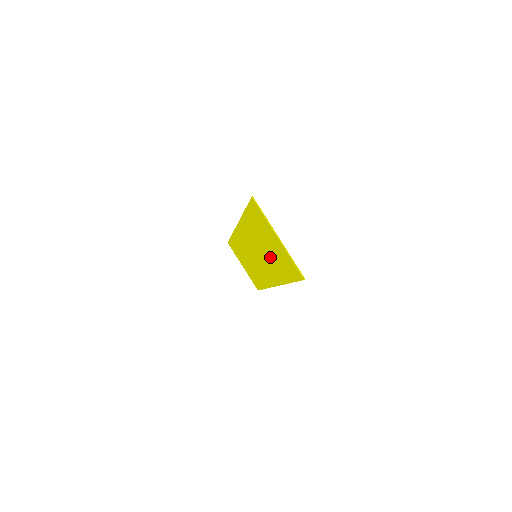
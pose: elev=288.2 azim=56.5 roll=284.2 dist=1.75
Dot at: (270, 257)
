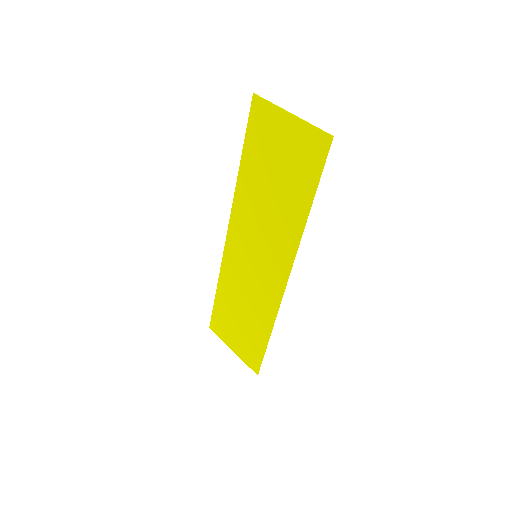
Dot at: (279, 199)
